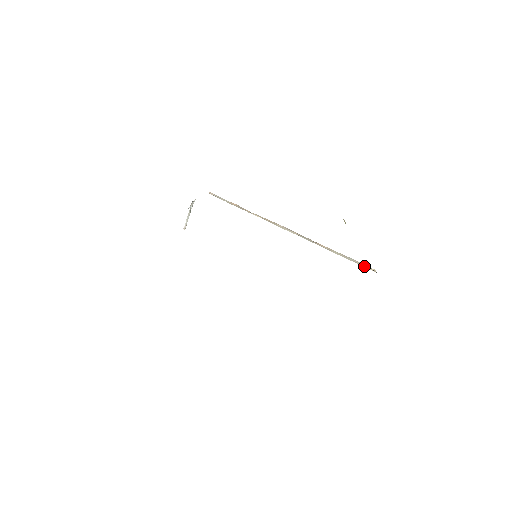
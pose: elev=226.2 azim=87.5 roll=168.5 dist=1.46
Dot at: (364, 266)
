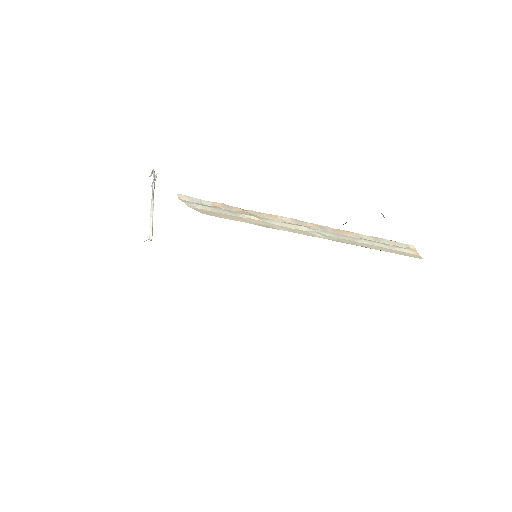
Dot at: (402, 249)
